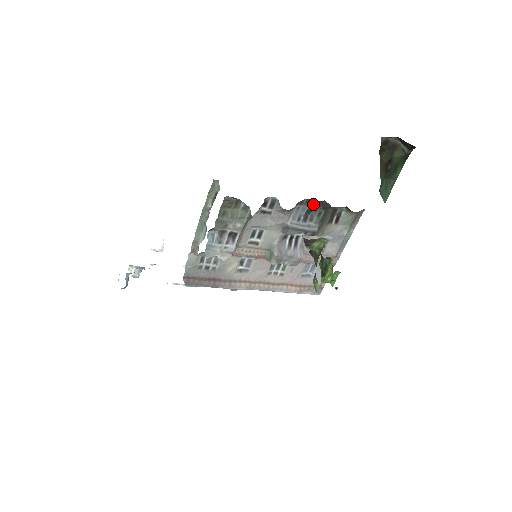
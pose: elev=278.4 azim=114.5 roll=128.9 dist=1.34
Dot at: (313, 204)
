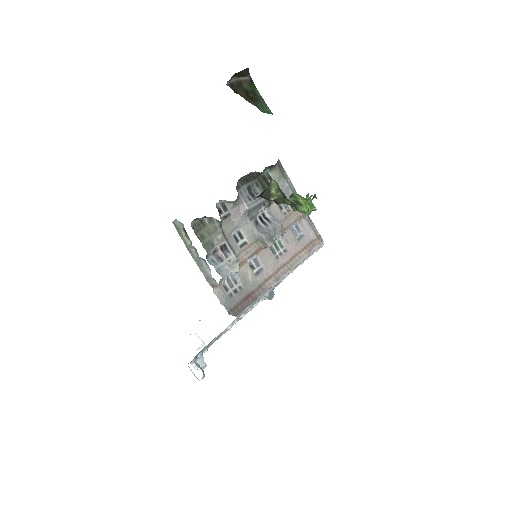
Dot at: (246, 182)
